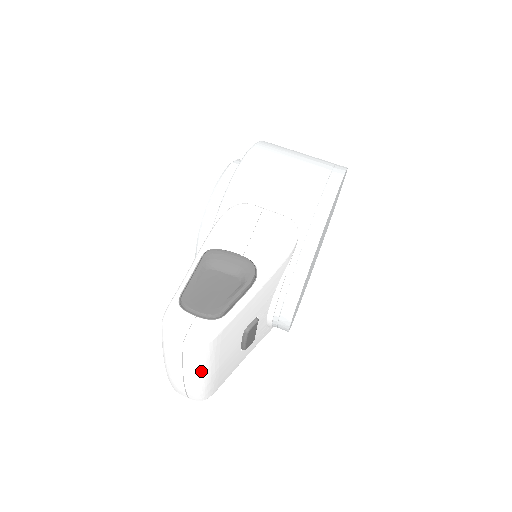
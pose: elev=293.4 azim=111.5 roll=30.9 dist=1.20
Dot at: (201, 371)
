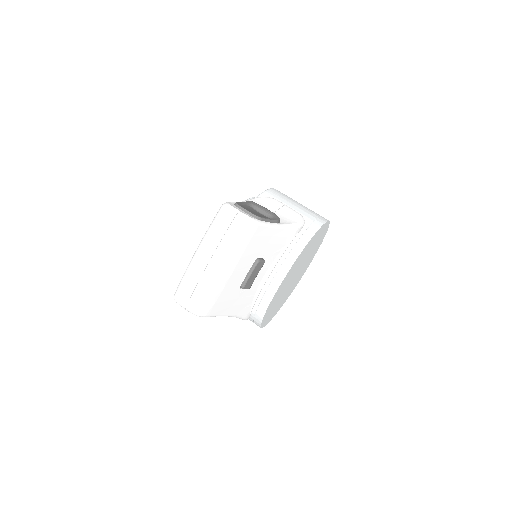
Dot at: (229, 253)
